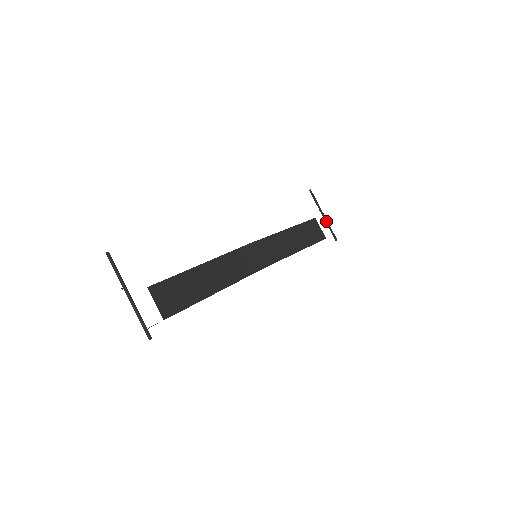
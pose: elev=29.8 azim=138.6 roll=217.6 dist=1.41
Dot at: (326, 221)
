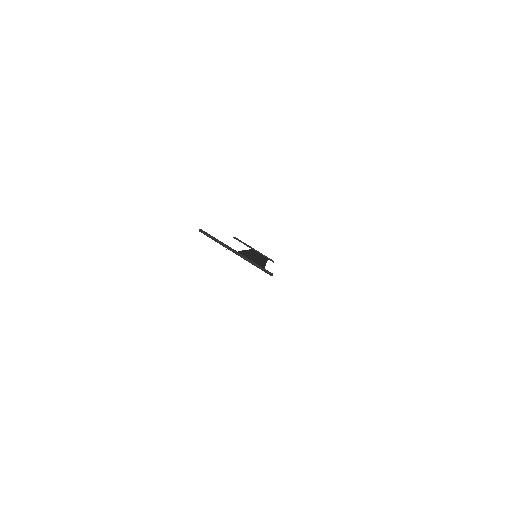
Dot at: (258, 252)
